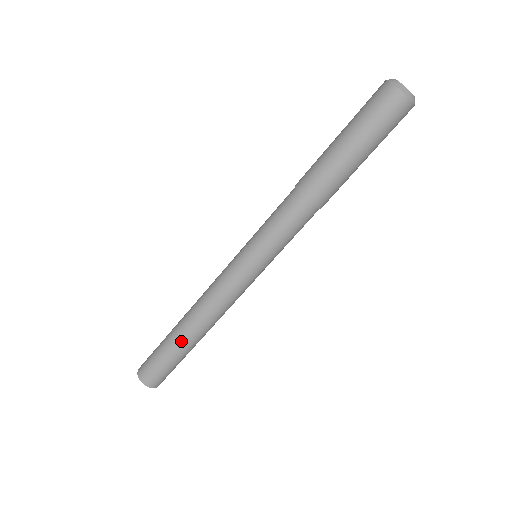
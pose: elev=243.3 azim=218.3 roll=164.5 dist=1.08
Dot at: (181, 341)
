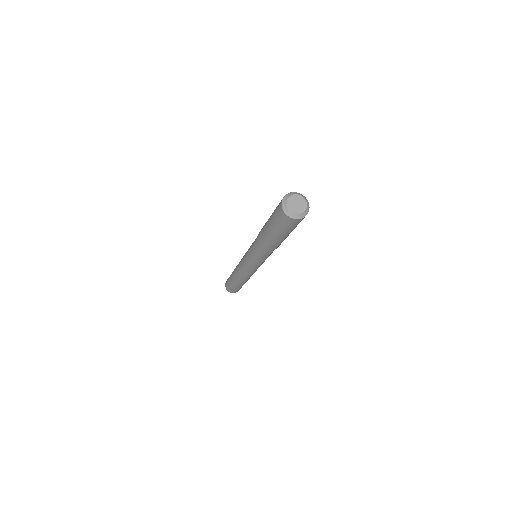
Dot at: (236, 283)
